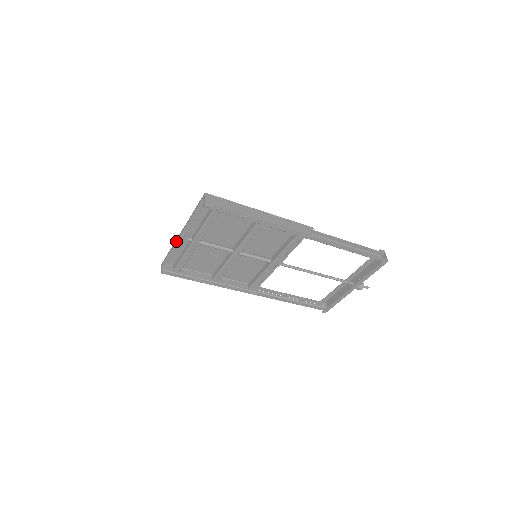
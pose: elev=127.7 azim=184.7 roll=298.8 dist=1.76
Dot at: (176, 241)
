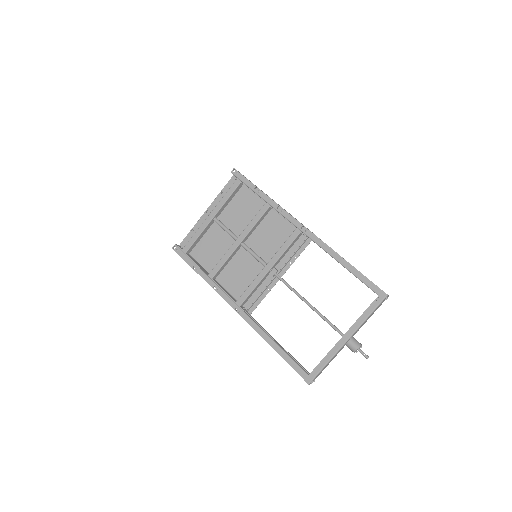
Dot at: occluded
